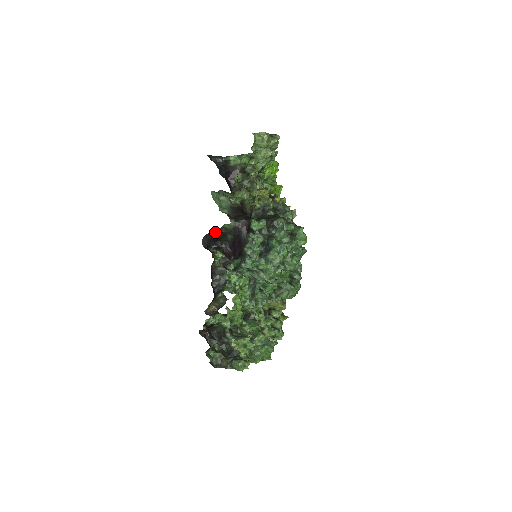
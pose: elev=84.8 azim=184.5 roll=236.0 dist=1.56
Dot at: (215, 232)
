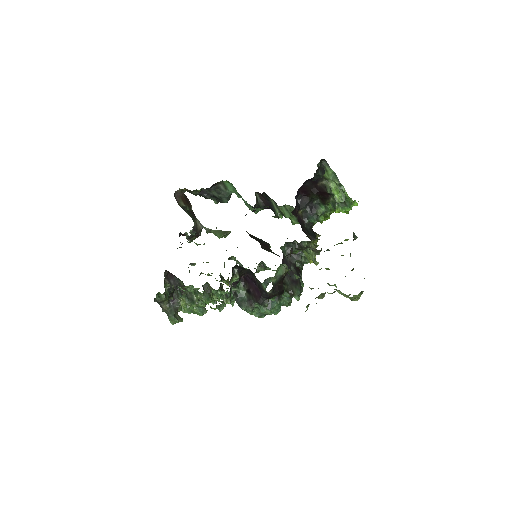
Dot at: occluded
